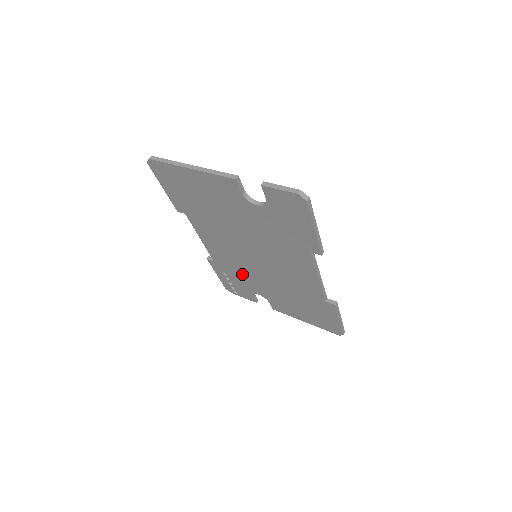
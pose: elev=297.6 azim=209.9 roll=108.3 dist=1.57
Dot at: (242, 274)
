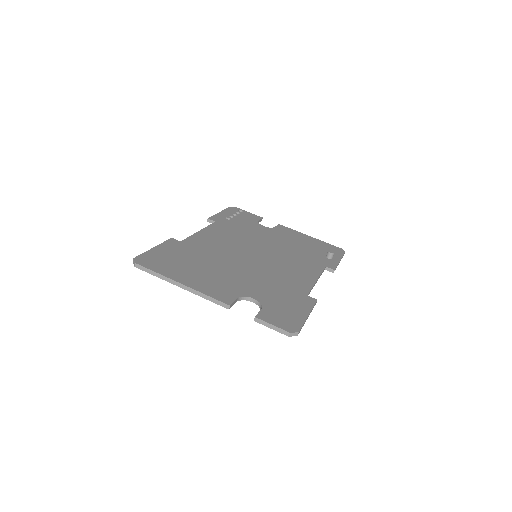
Dot at: occluded
